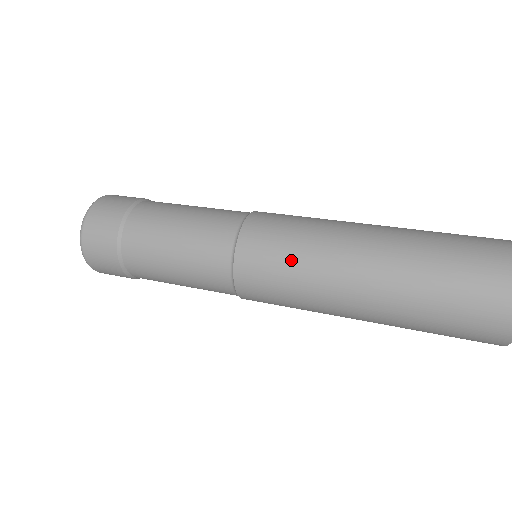
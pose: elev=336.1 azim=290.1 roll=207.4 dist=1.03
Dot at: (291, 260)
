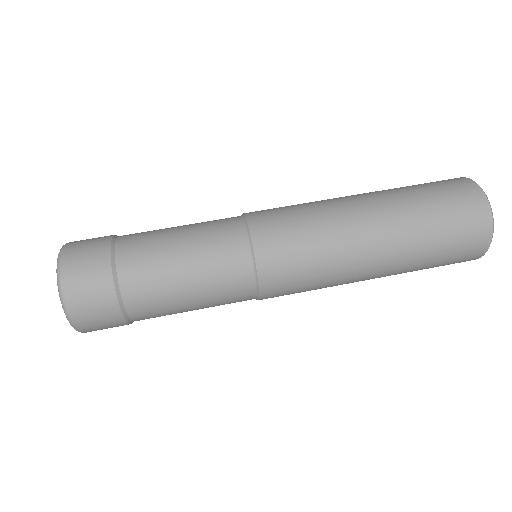
Dot at: (312, 251)
